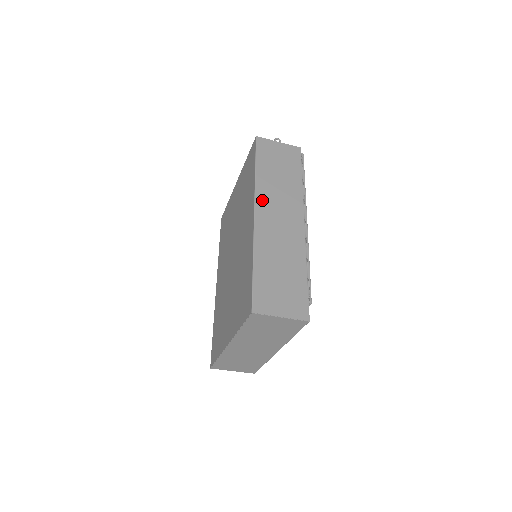
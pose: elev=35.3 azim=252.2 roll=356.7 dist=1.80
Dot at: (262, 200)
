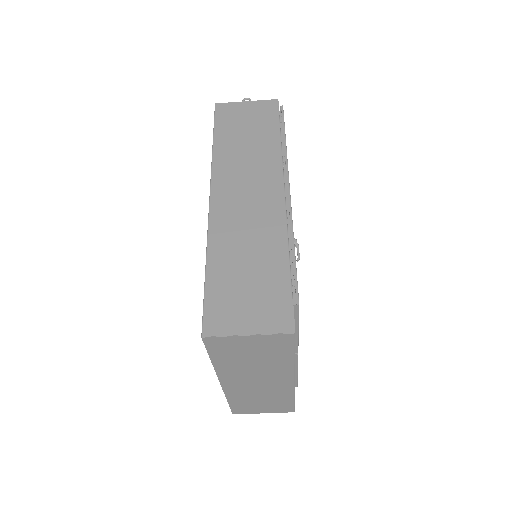
Dot at: (221, 178)
